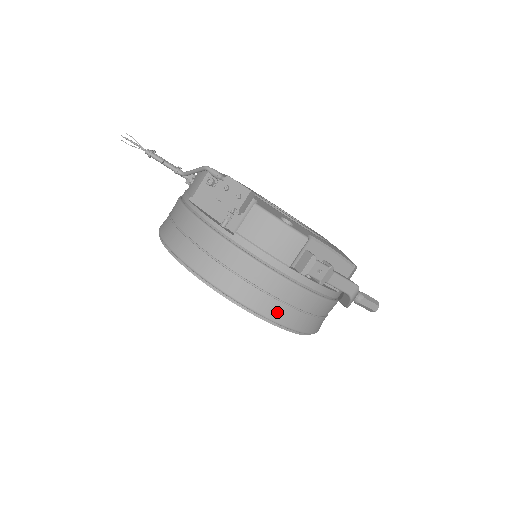
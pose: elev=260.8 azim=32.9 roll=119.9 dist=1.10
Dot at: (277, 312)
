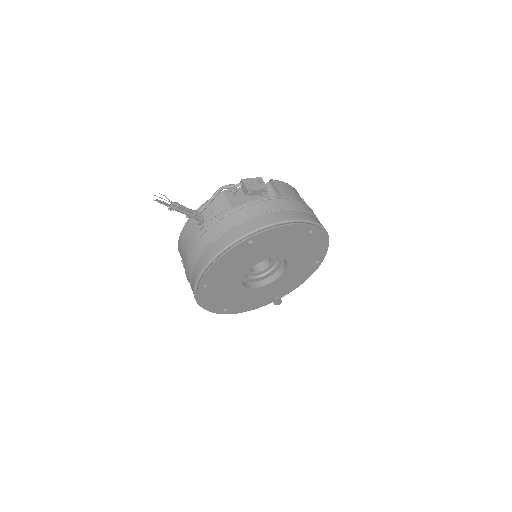
Dot at: occluded
